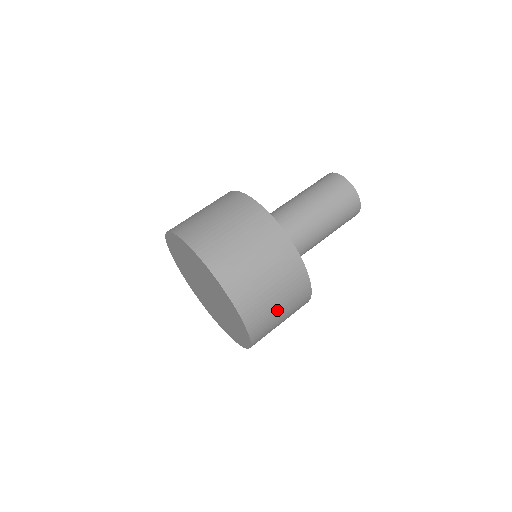
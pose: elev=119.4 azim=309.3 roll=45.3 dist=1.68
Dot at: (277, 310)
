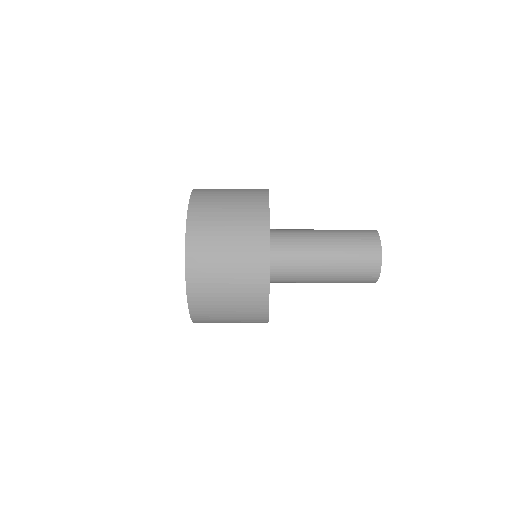
Dot at: (223, 276)
